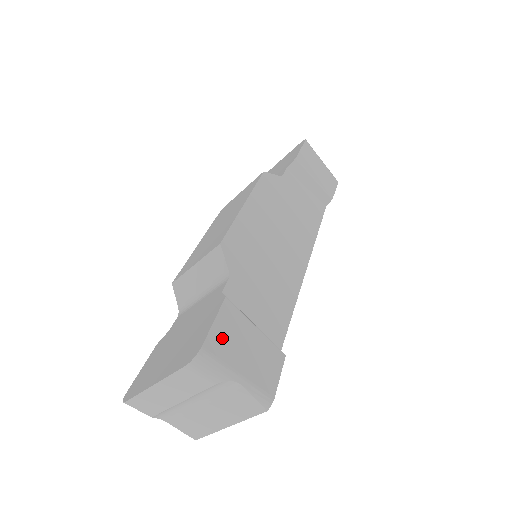
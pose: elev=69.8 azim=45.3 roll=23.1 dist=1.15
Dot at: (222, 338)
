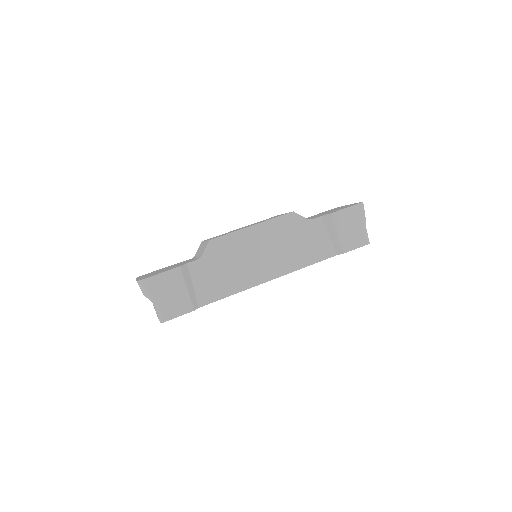
Dot at: (160, 282)
